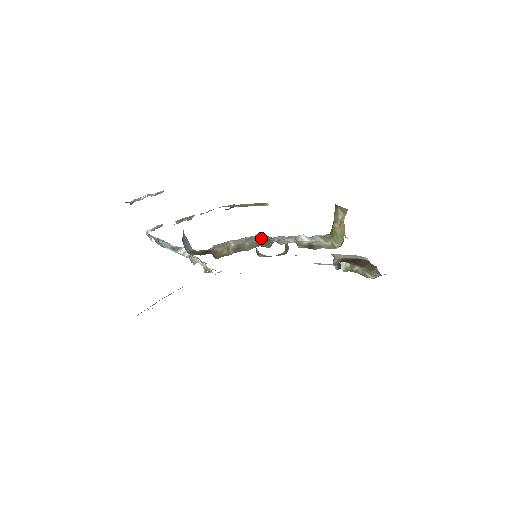
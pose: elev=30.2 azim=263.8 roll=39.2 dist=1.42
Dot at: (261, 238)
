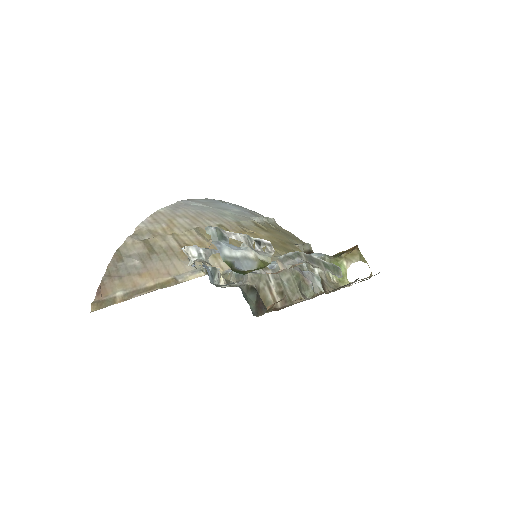
Dot at: (298, 275)
